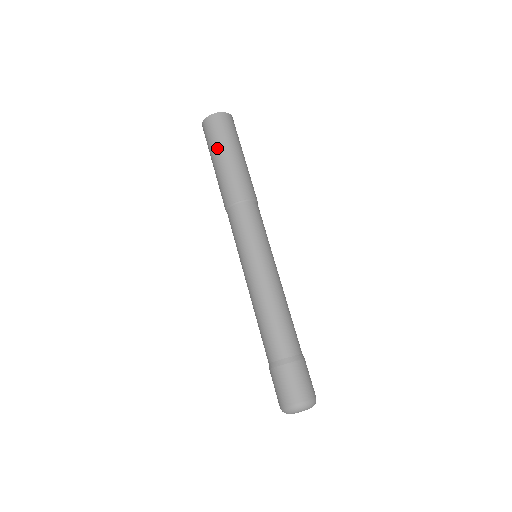
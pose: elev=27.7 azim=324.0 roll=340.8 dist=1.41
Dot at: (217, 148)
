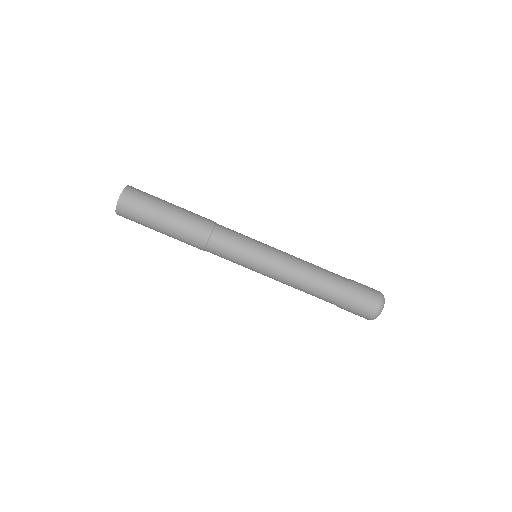
Dot at: occluded
